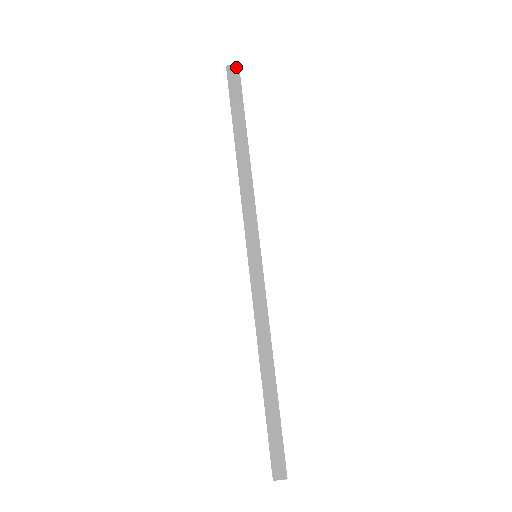
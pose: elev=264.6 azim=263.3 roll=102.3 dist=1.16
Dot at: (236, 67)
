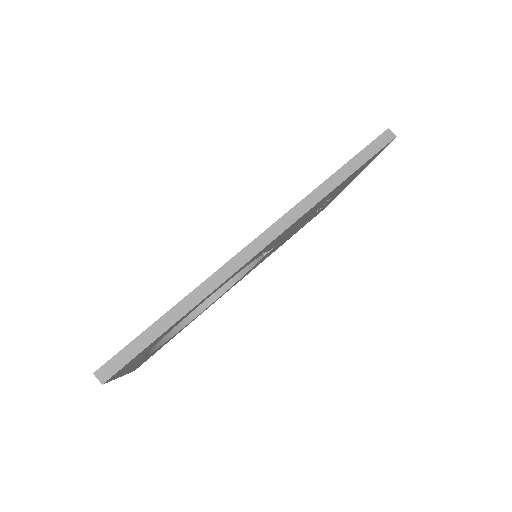
Dot at: (393, 136)
